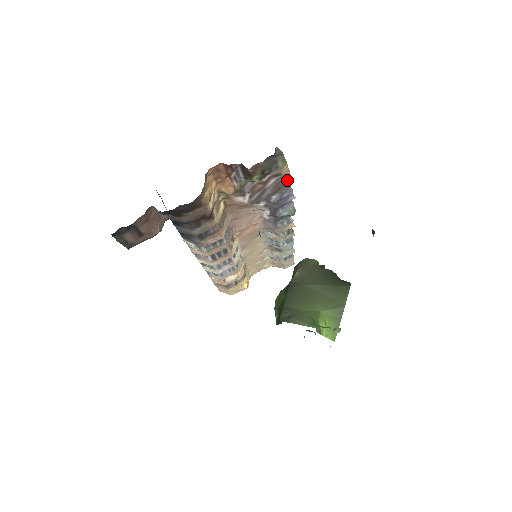
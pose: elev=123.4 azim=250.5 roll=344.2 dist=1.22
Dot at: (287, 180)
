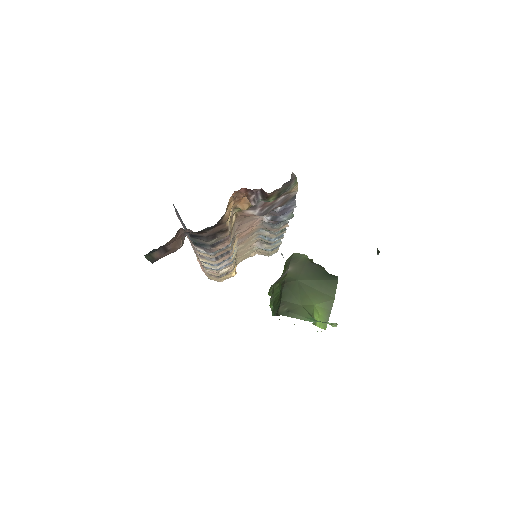
Dot at: (294, 195)
